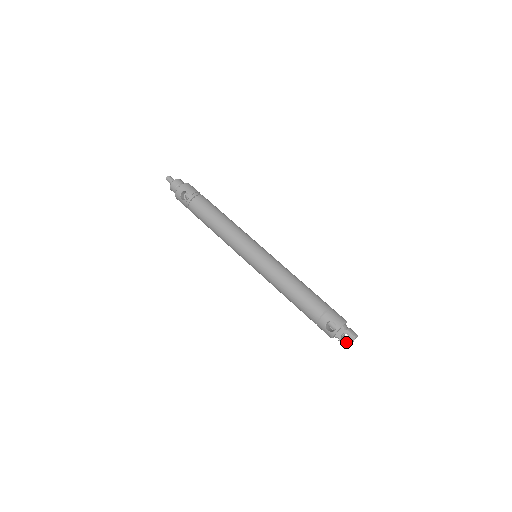
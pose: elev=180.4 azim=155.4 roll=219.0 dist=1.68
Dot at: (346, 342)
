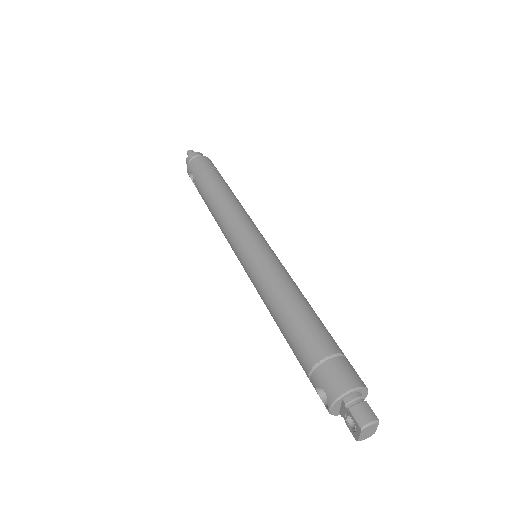
Dot at: (353, 431)
